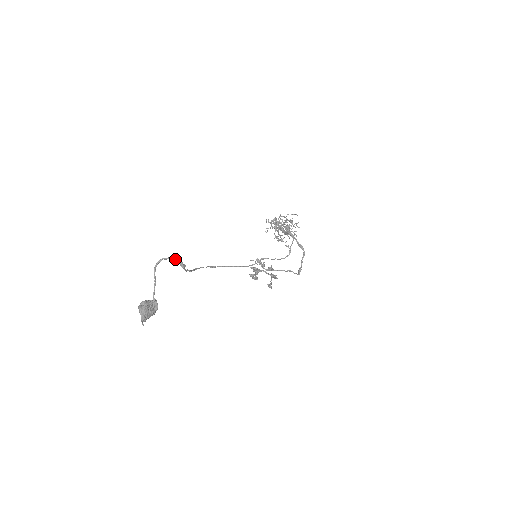
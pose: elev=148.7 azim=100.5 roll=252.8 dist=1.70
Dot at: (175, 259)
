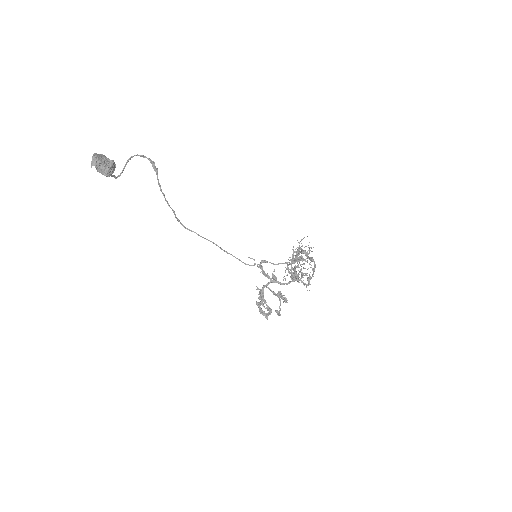
Dot at: (148, 158)
